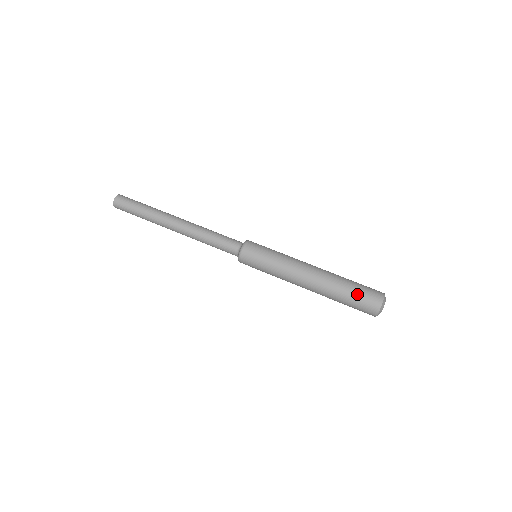
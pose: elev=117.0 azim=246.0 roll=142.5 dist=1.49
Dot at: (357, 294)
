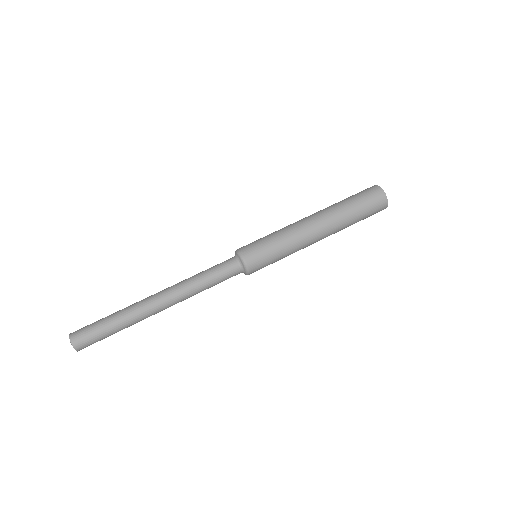
Dot at: (365, 208)
